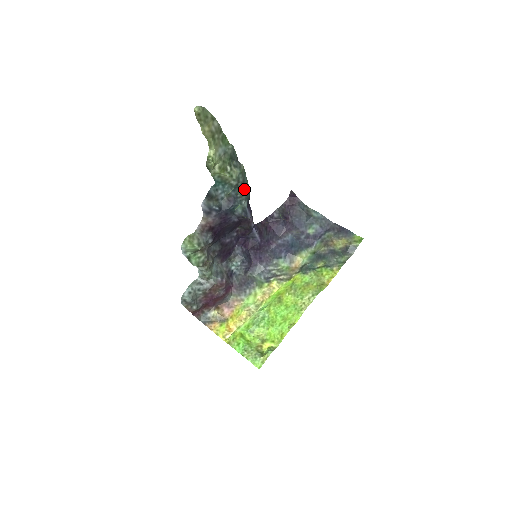
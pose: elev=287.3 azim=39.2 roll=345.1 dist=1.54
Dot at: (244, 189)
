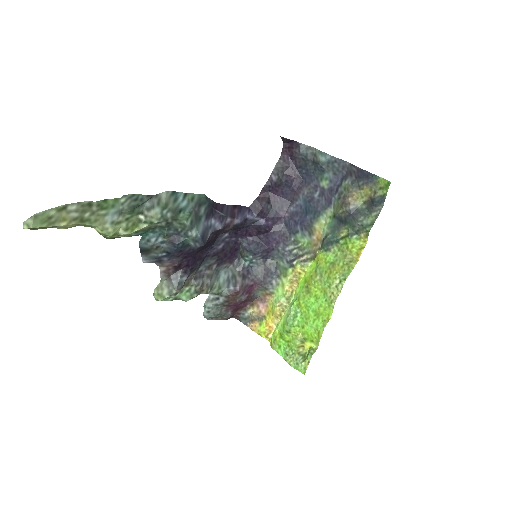
Dot at: (181, 220)
